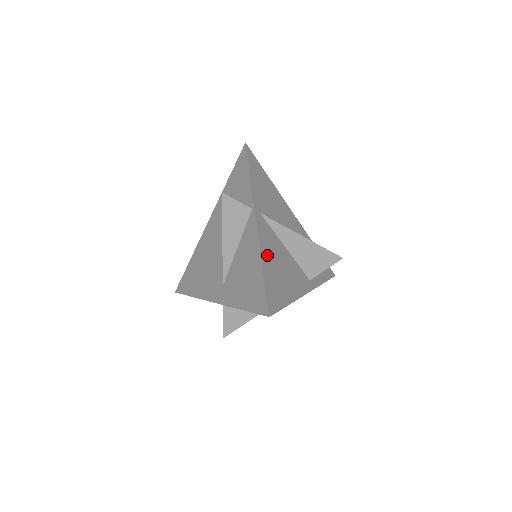
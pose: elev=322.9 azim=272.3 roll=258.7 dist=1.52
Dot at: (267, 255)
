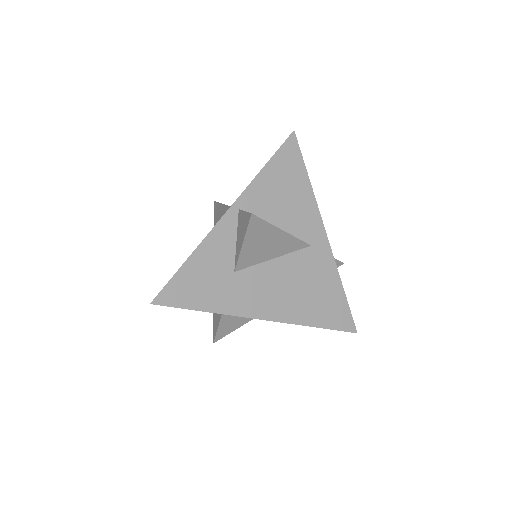
Dot at: occluded
